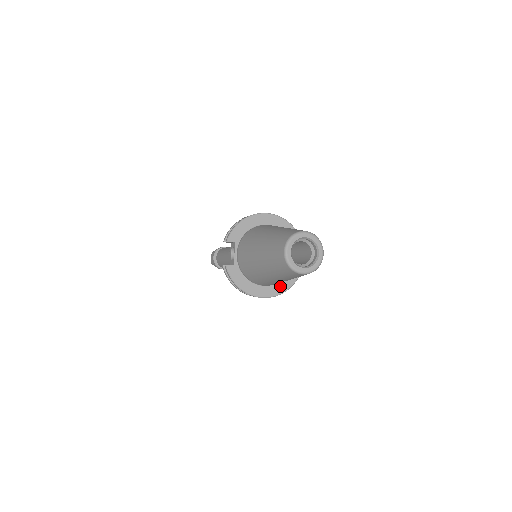
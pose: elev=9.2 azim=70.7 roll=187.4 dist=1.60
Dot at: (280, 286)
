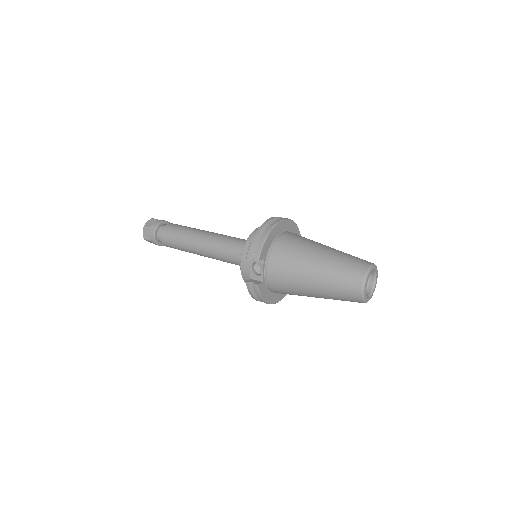
Dot at: occluded
